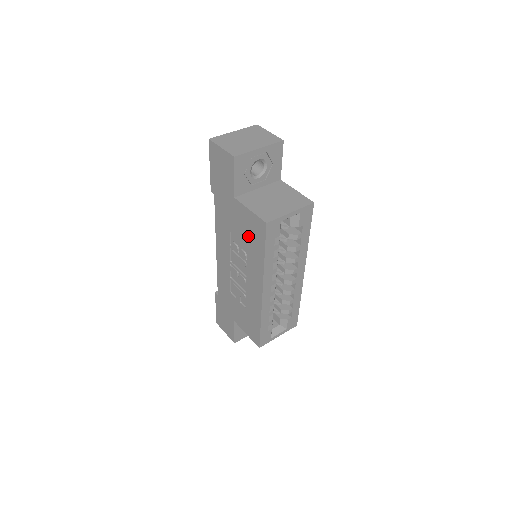
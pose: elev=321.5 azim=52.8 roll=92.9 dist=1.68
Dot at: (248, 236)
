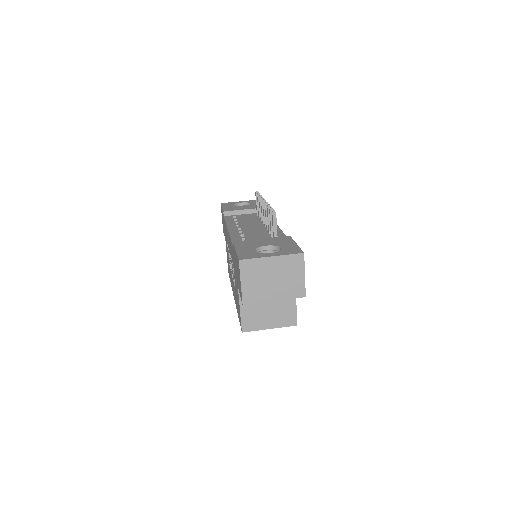
Dot at: occluded
